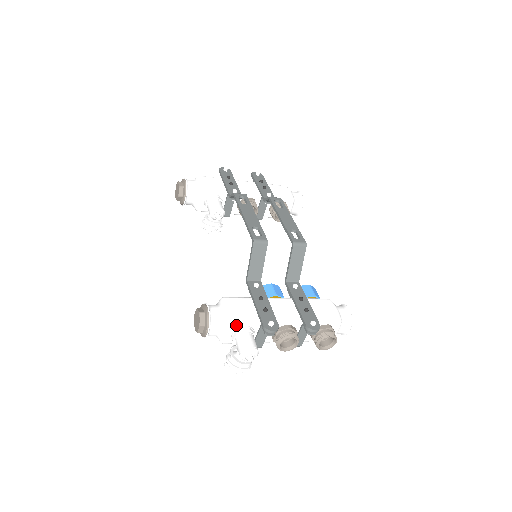
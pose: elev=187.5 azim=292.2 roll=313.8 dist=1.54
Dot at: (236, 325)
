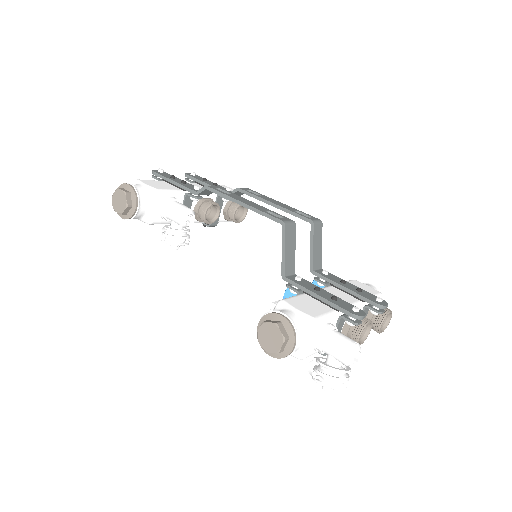
Dot at: (321, 325)
